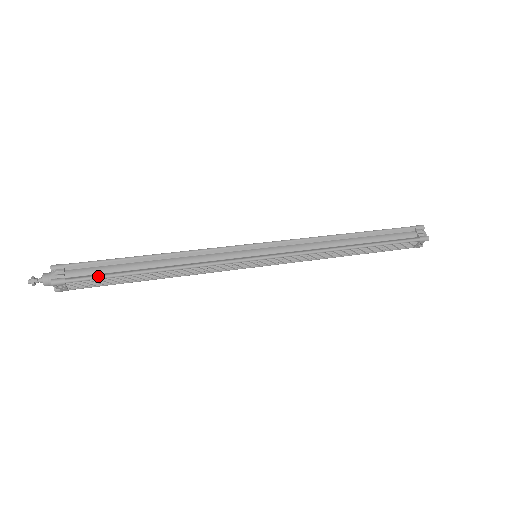
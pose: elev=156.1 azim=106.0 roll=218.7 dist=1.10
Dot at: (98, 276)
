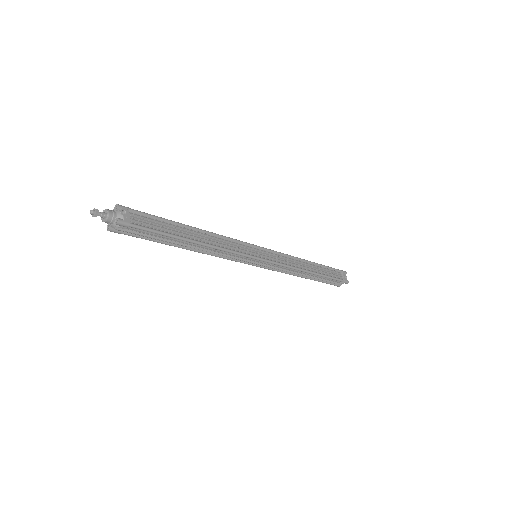
Dot at: (153, 216)
